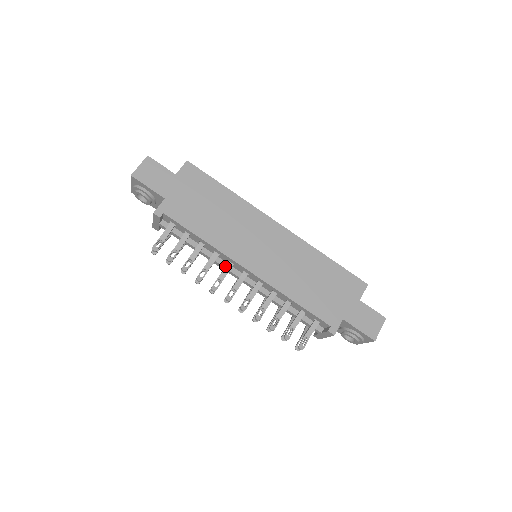
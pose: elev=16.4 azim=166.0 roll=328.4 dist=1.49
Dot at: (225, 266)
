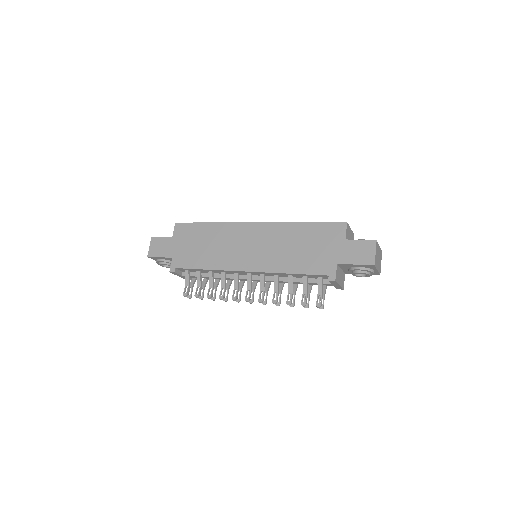
Dot at: occluded
